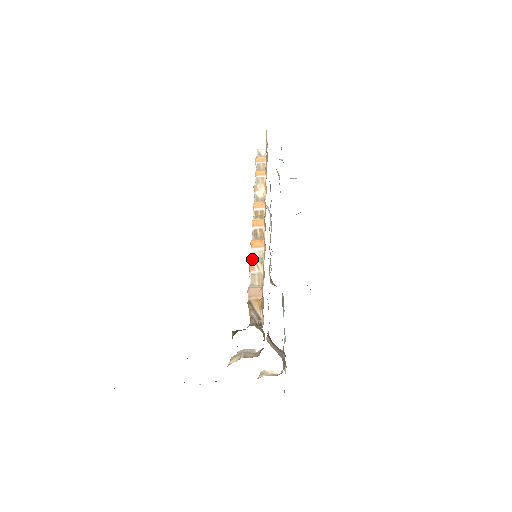
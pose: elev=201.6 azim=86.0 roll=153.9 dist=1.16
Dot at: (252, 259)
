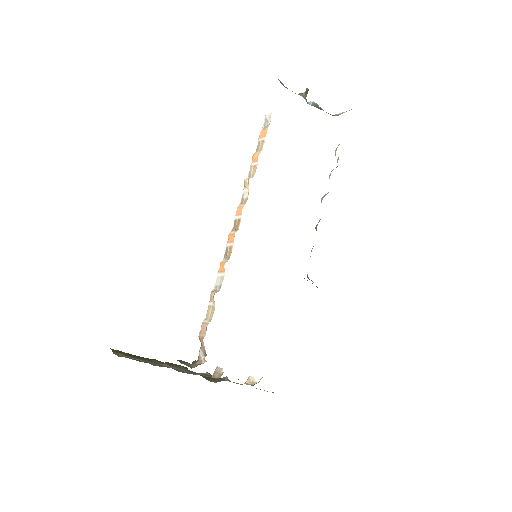
Dot at: (214, 287)
